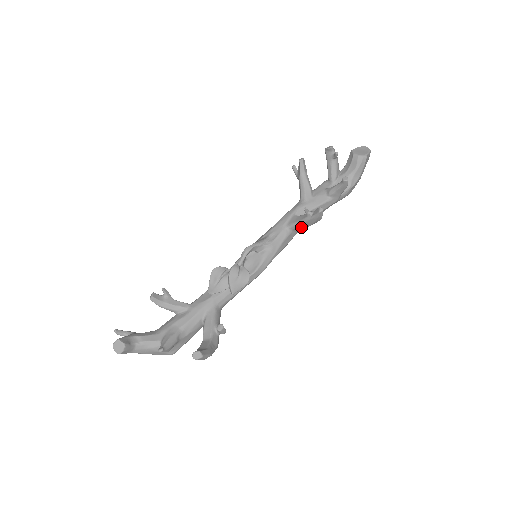
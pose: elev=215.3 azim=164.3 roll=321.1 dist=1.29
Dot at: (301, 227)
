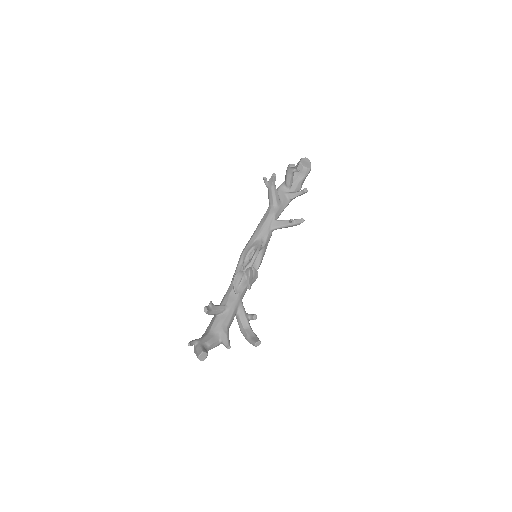
Dot at: (280, 228)
